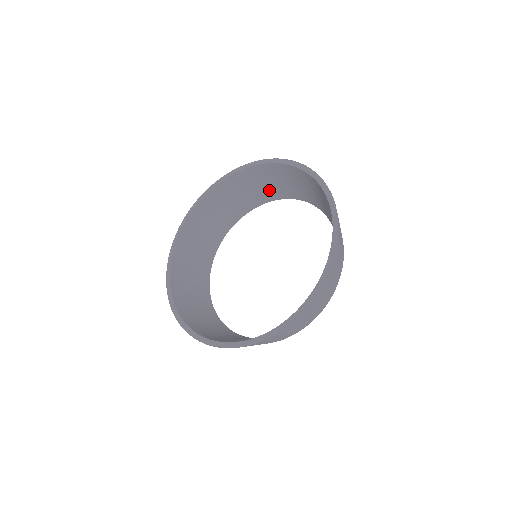
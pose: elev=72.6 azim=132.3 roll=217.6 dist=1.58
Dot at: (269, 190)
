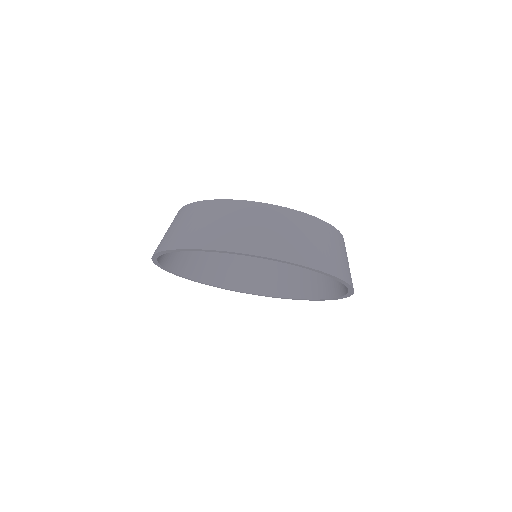
Dot at: occluded
